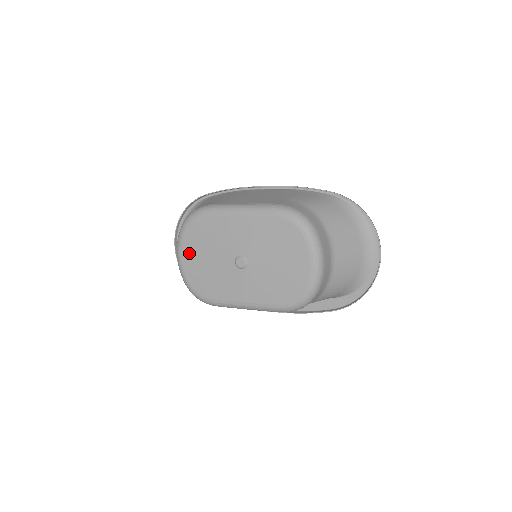
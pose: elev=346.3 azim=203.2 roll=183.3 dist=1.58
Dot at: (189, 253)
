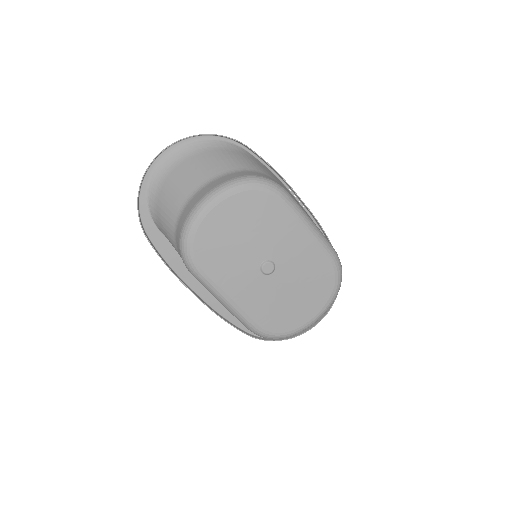
Dot at: (228, 212)
